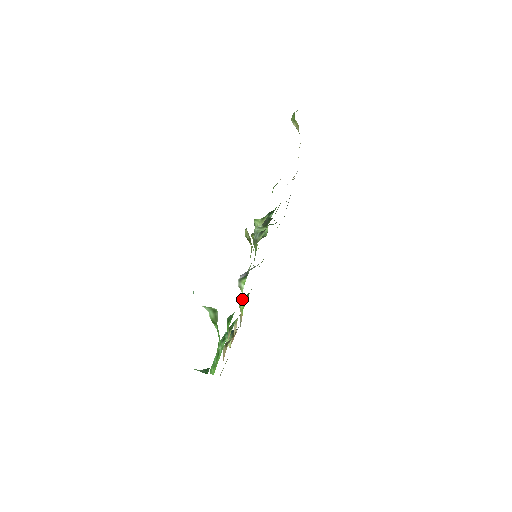
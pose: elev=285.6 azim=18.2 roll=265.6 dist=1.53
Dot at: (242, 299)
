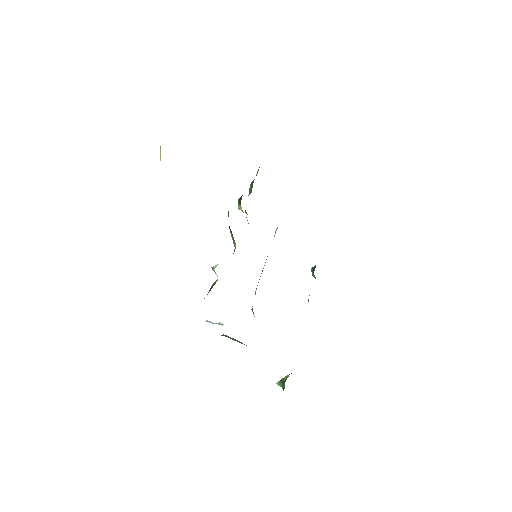
Dot at: occluded
